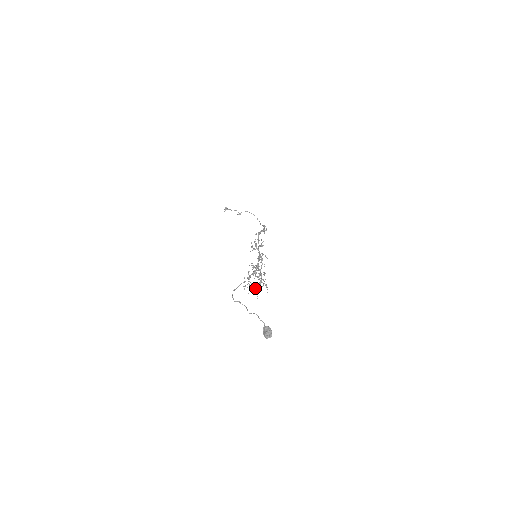
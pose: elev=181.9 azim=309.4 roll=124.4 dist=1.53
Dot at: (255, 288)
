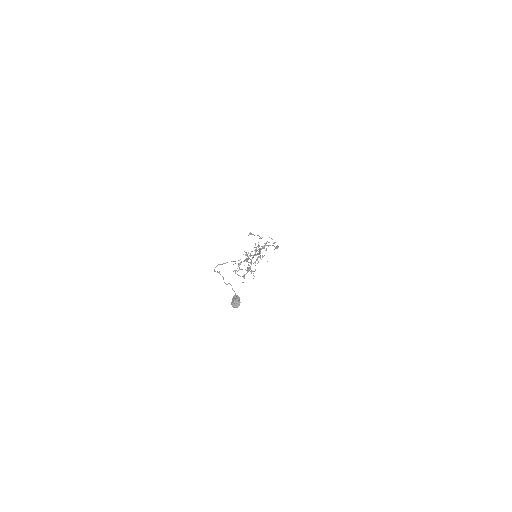
Dot at: occluded
